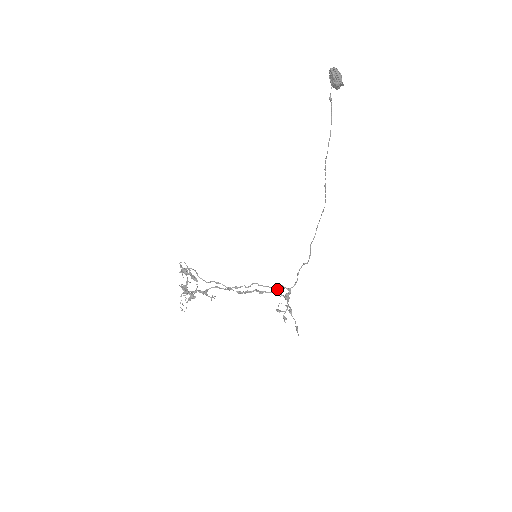
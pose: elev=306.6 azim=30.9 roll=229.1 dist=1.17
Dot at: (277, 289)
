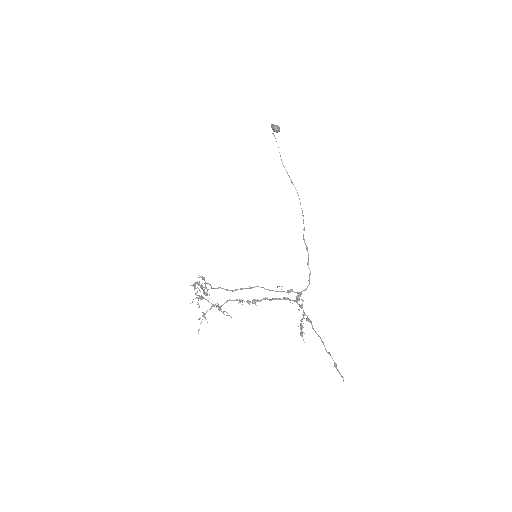
Dot at: occluded
